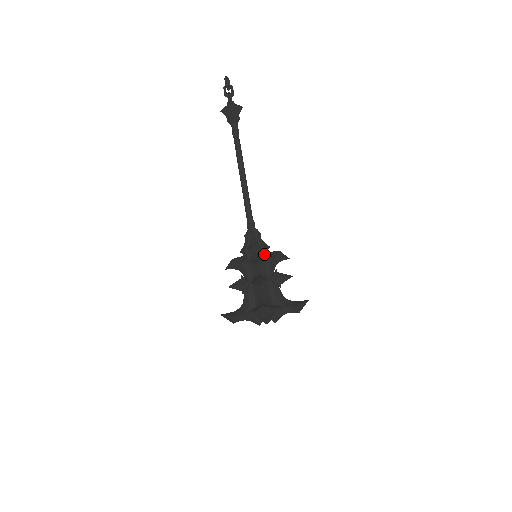
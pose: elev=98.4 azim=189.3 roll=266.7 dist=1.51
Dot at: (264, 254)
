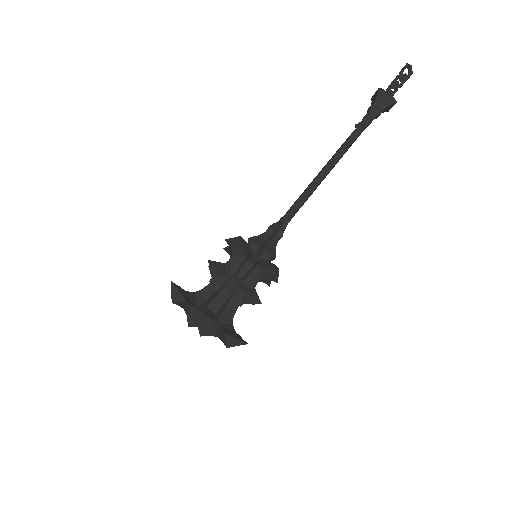
Dot at: (260, 257)
